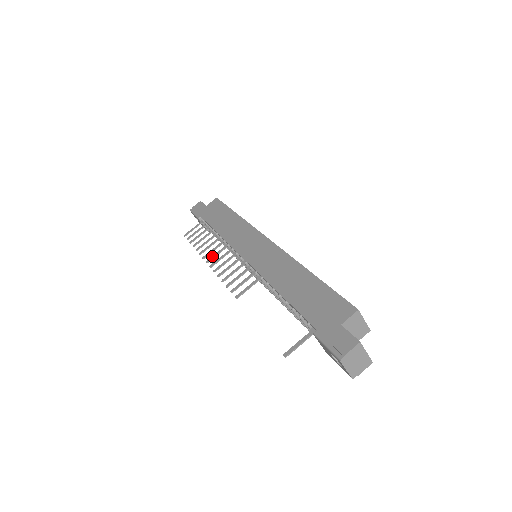
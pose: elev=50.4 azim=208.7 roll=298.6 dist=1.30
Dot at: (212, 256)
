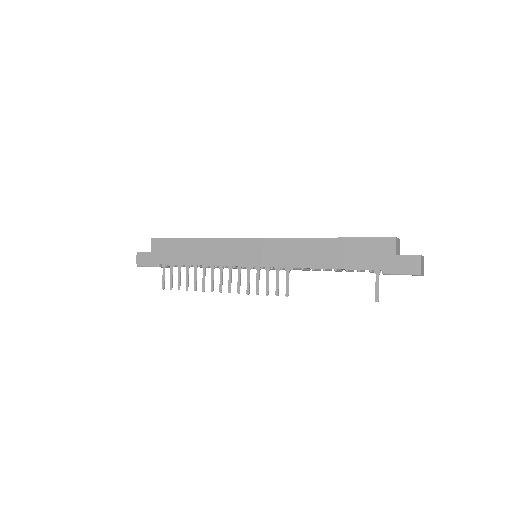
Dot at: (219, 285)
